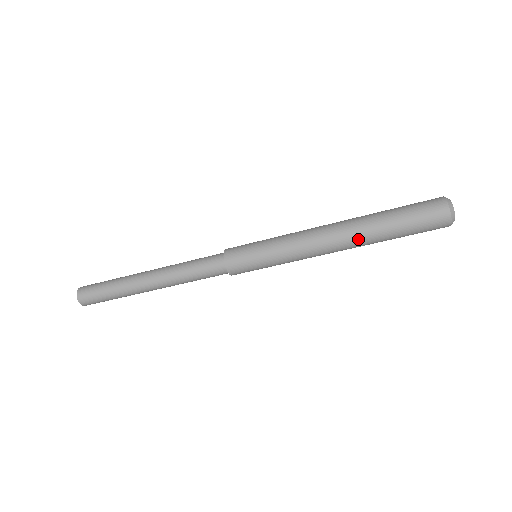
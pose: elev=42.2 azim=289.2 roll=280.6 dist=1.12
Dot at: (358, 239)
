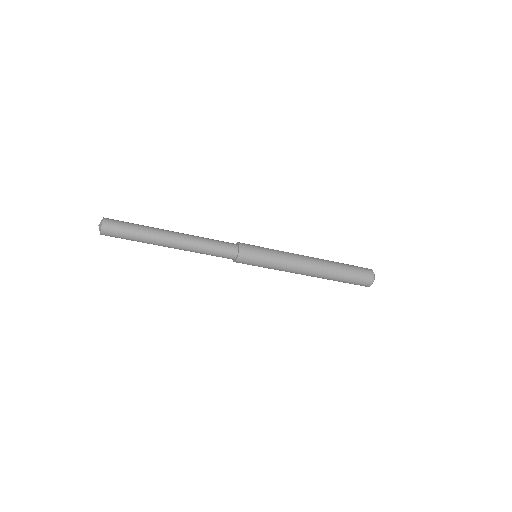
Dot at: (322, 276)
